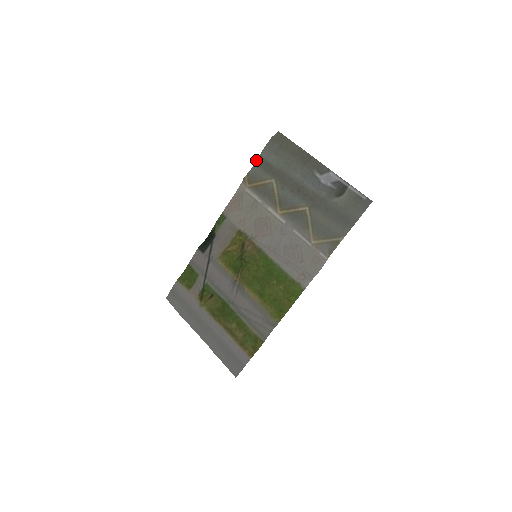
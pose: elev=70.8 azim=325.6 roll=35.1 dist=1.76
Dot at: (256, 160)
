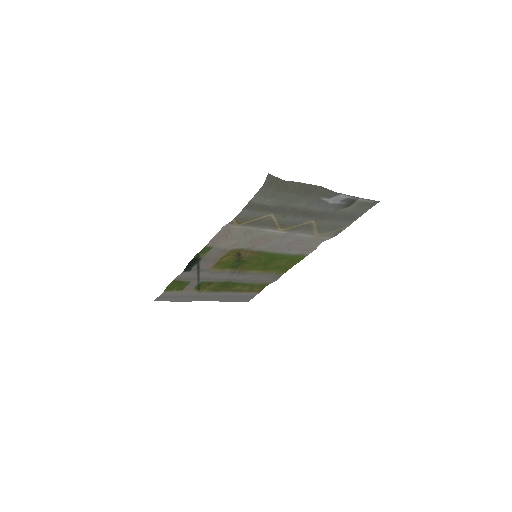
Dot at: (245, 207)
